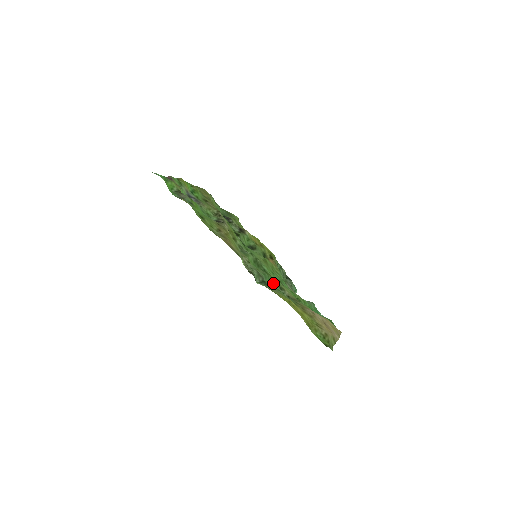
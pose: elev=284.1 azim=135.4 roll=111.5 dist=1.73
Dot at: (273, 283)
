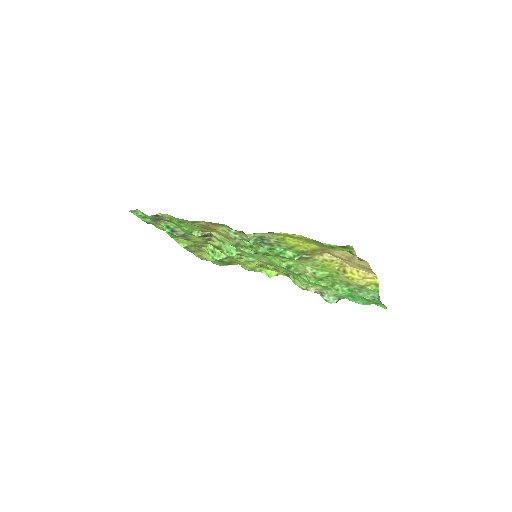
Dot at: occluded
